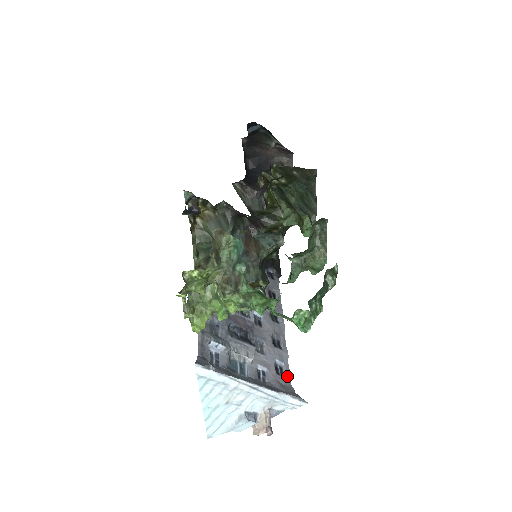
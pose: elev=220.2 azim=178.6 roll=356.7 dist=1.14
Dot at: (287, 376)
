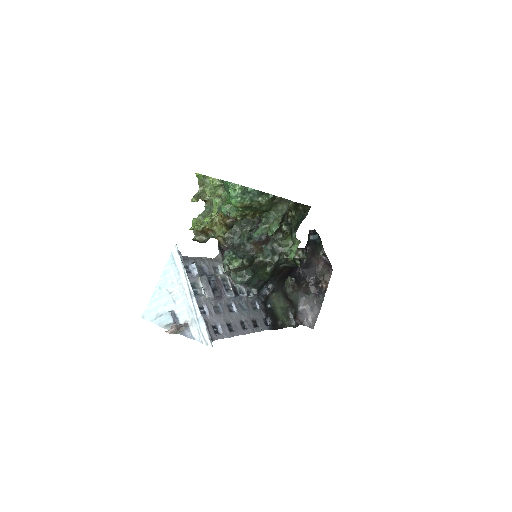
Dot at: (217, 337)
